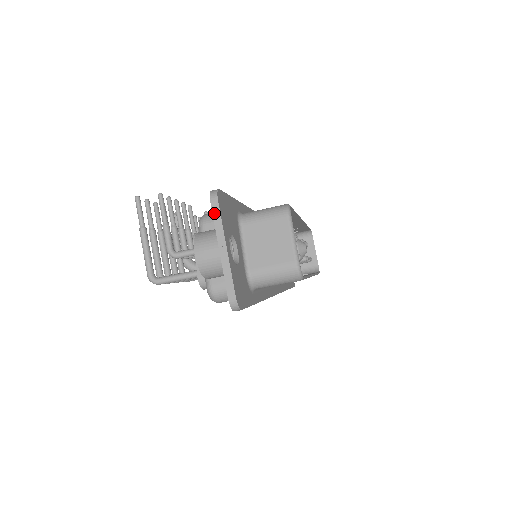
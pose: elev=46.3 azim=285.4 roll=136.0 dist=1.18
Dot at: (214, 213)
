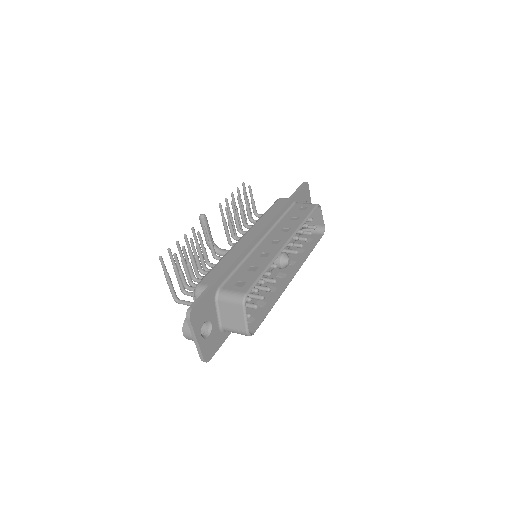
Dot at: (189, 324)
